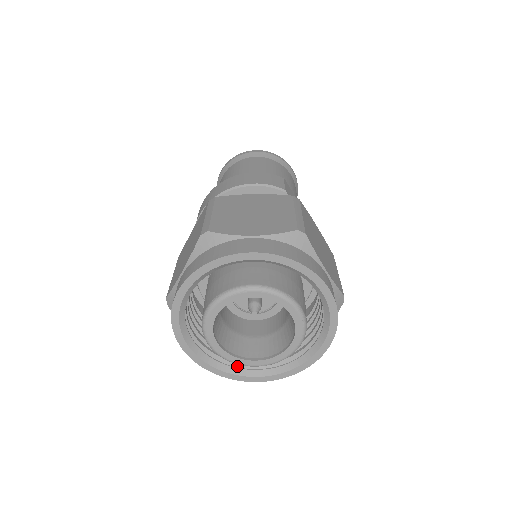
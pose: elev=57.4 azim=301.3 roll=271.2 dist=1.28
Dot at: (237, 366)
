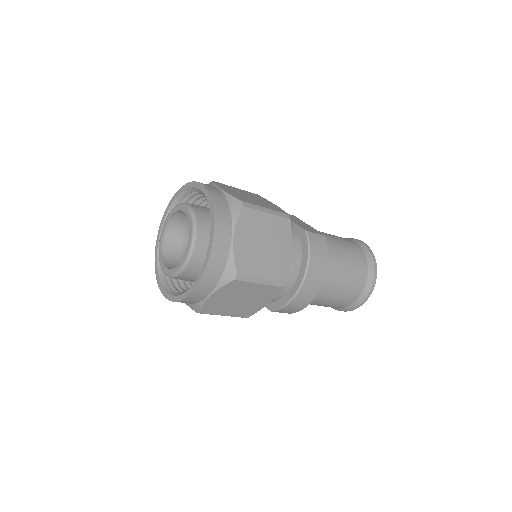
Dot at: occluded
